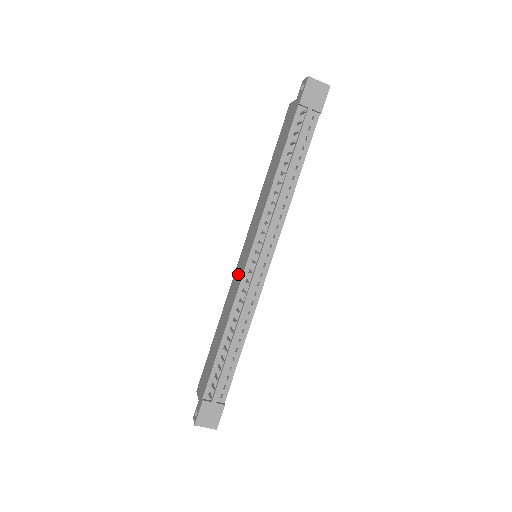
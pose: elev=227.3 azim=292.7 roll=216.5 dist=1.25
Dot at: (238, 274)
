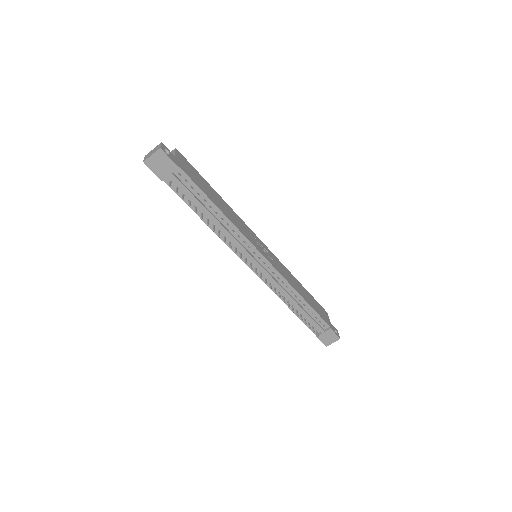
Dot at: occluded
